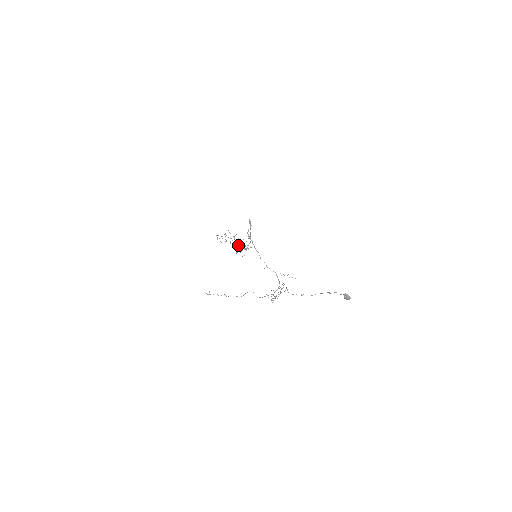
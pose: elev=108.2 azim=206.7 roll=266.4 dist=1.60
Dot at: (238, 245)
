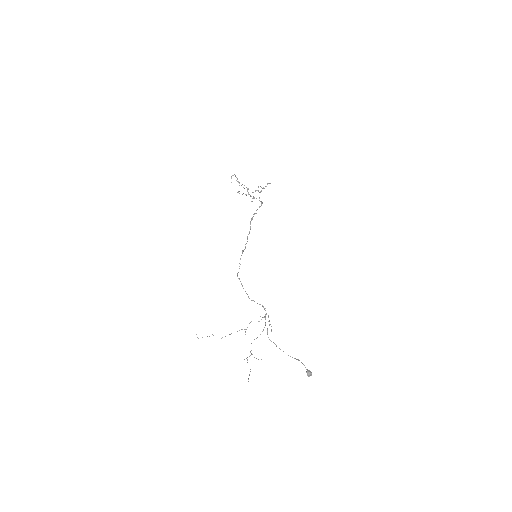
Dot at: occluded
